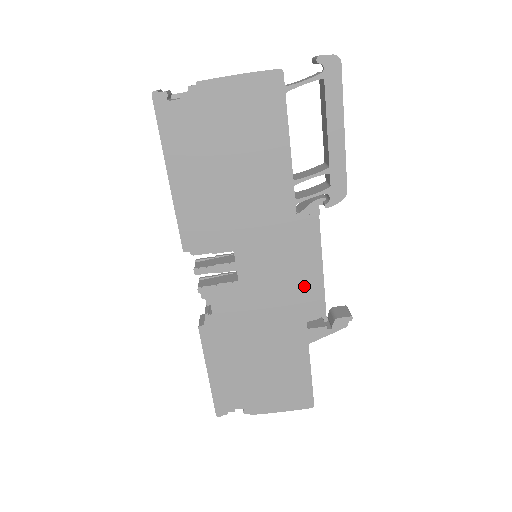
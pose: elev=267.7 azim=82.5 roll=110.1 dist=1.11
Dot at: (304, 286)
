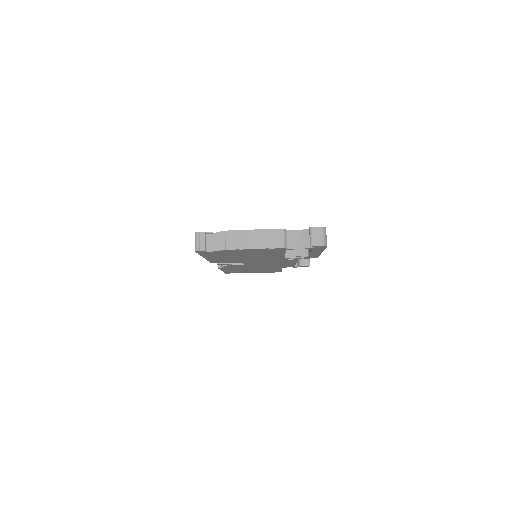
Dot at: occluded
